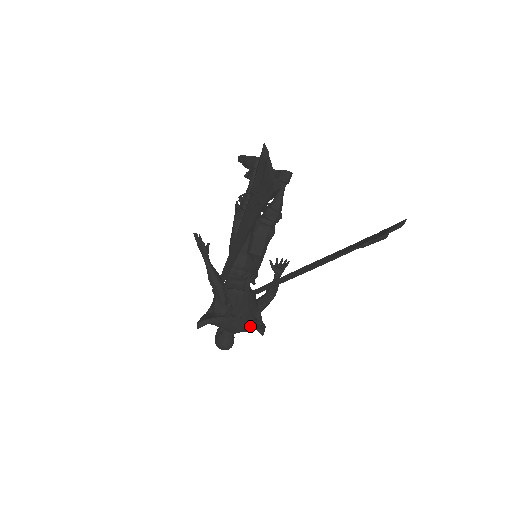
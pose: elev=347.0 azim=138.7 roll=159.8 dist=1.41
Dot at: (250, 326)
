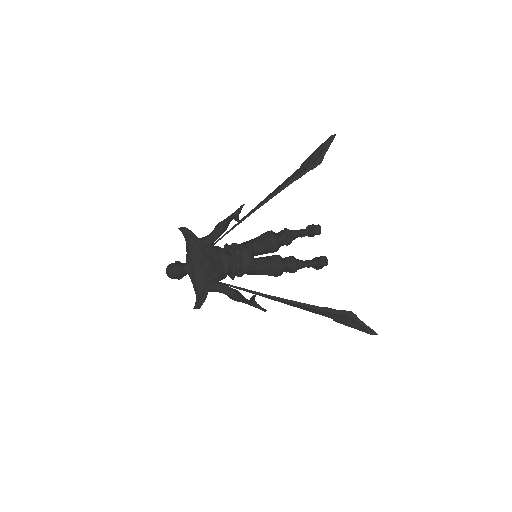
Dot at: (201, 275)
